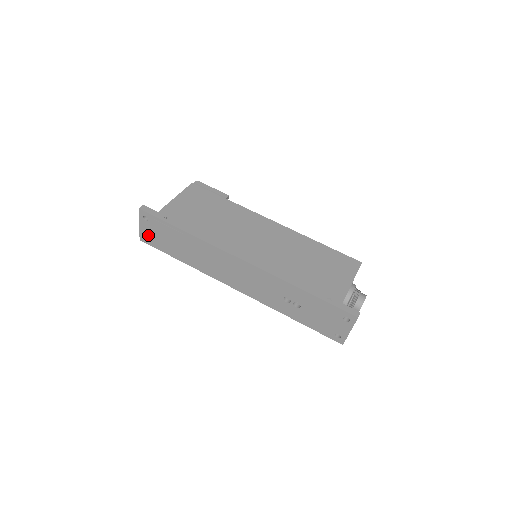
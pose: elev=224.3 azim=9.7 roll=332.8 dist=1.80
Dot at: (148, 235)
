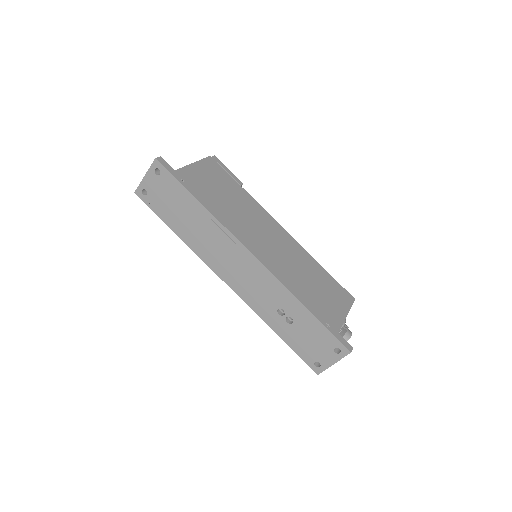
Dot at: (149, 191)
